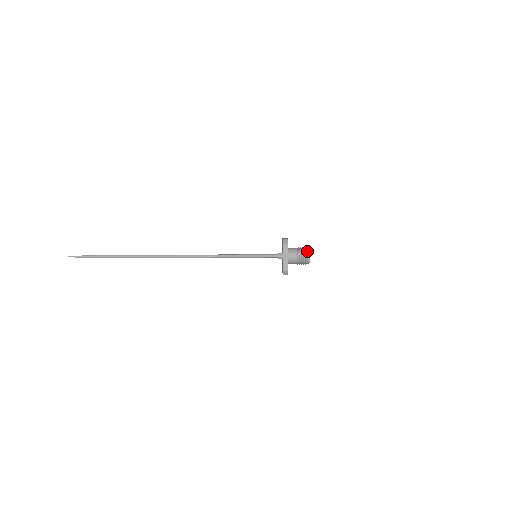
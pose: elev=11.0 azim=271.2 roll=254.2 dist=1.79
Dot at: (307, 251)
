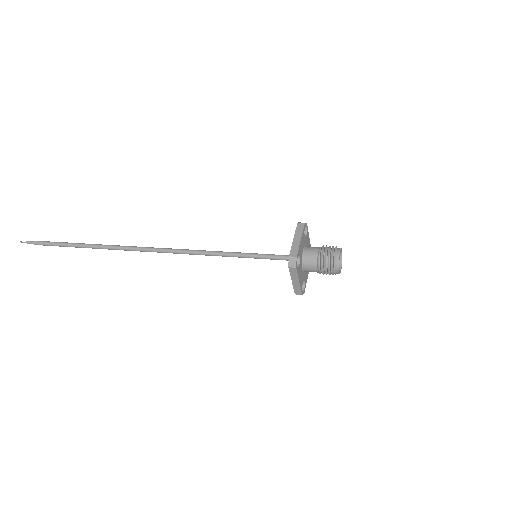
Dot at: (334, 263)
